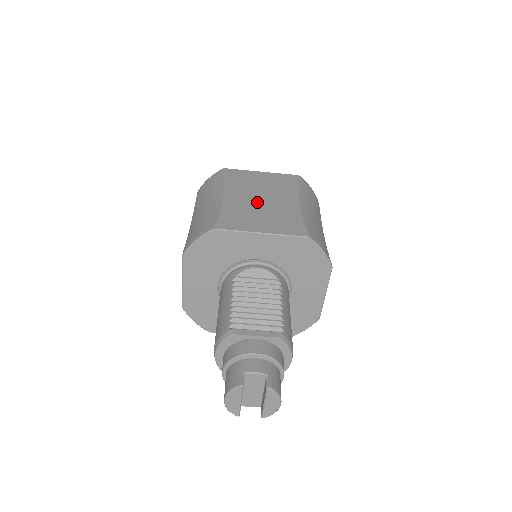
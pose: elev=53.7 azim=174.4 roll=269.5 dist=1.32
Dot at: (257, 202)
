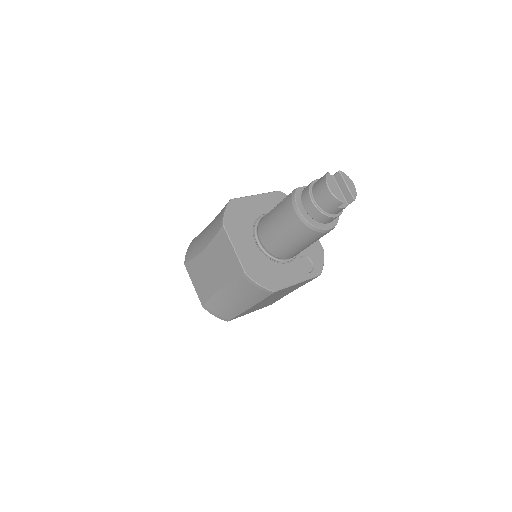
Dot at: occluded
